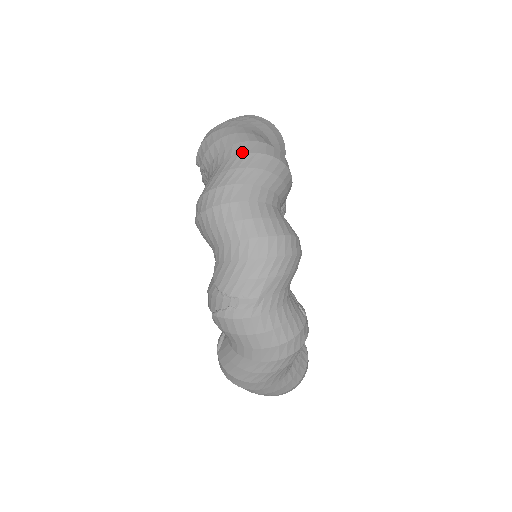
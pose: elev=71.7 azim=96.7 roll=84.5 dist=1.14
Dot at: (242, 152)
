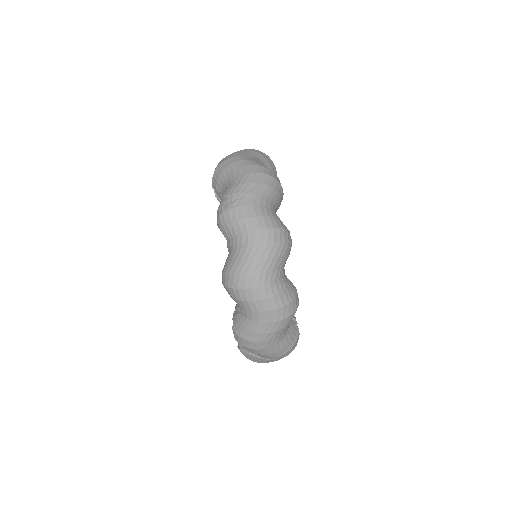
Dot at: occluded
